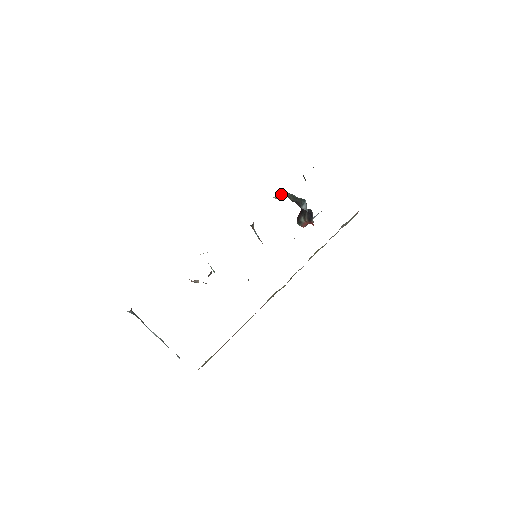
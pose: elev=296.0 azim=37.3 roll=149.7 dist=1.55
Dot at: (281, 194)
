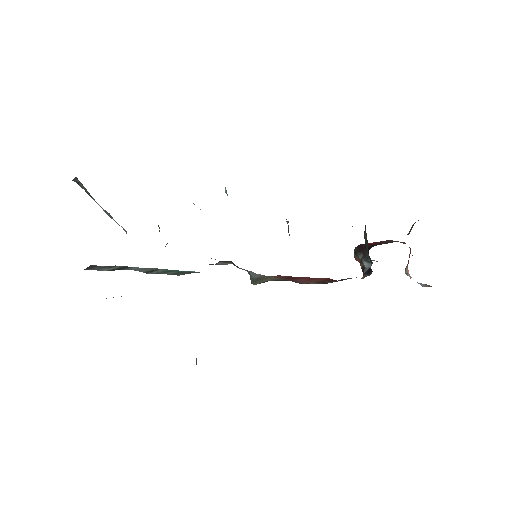
Dot at: occluded
